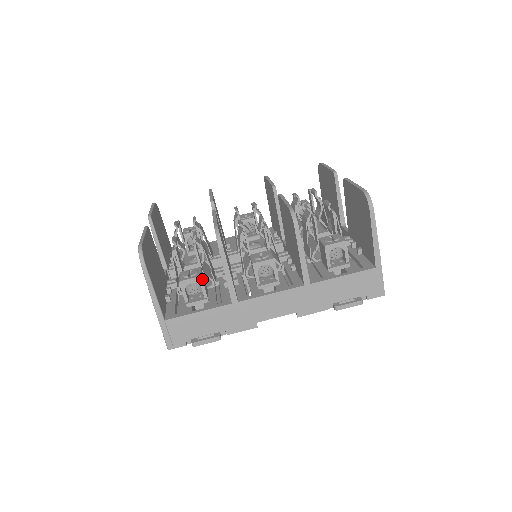
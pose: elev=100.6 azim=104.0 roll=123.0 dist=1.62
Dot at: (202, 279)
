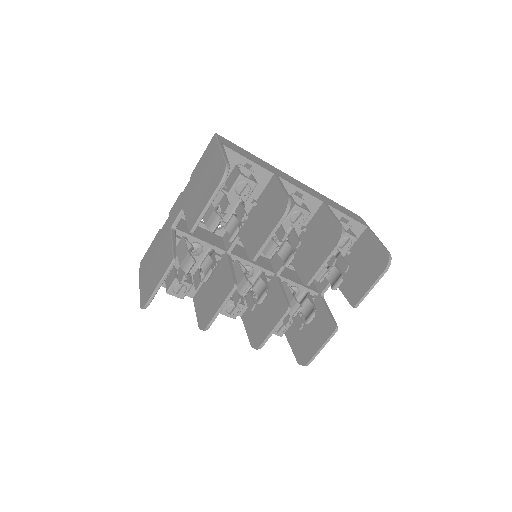
Dot at: (183, 298)
